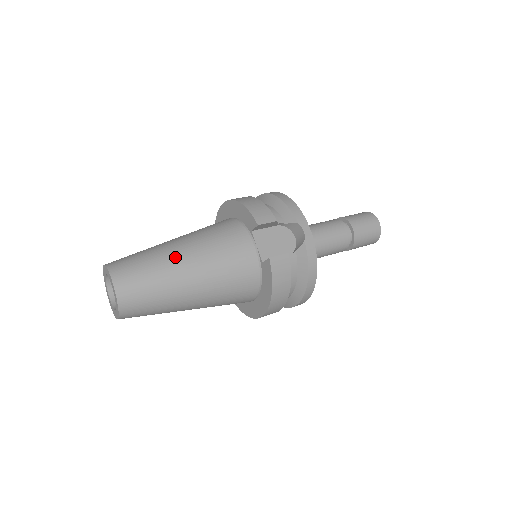
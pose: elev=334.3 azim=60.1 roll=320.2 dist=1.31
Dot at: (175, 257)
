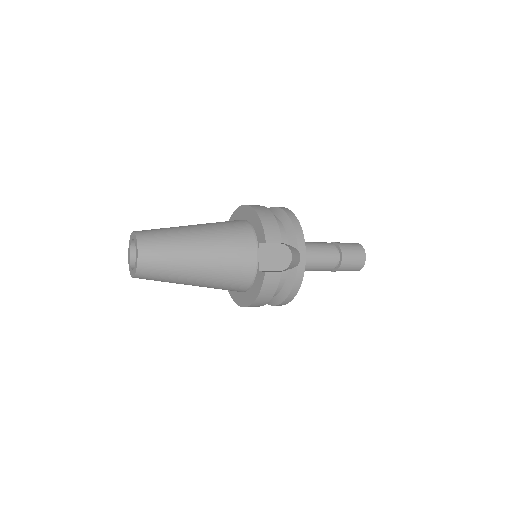
Dot at: (192, 246)
